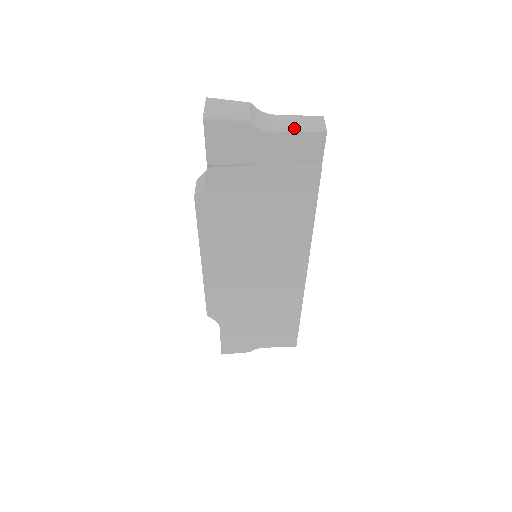
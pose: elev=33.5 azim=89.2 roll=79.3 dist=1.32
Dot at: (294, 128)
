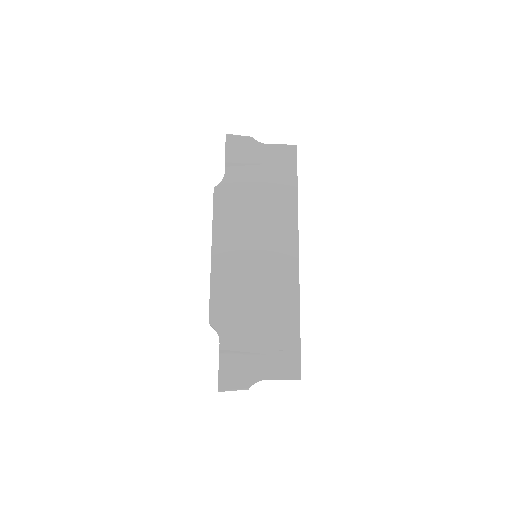
Dot at: (278, 146)
